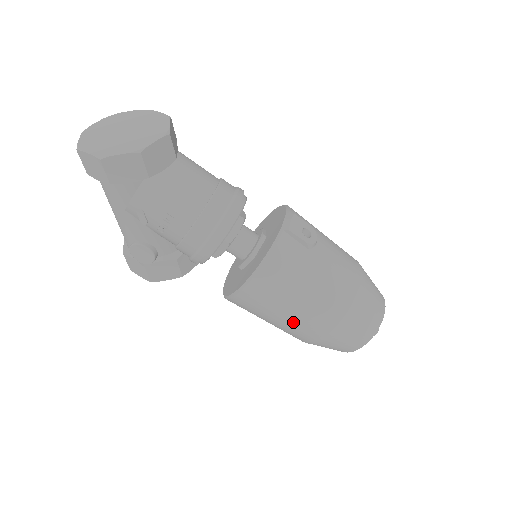
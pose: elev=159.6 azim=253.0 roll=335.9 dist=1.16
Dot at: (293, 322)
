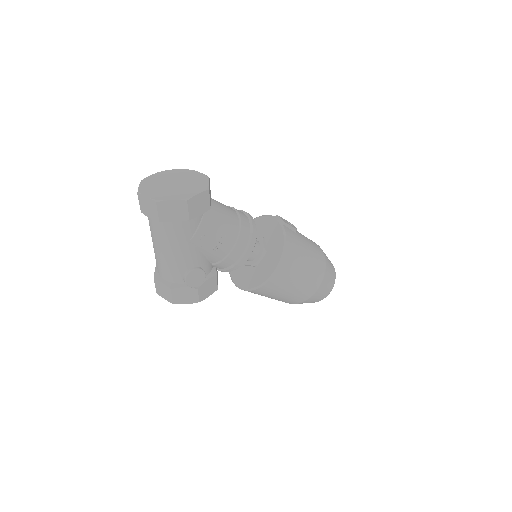
Dot at: (304, 284)
